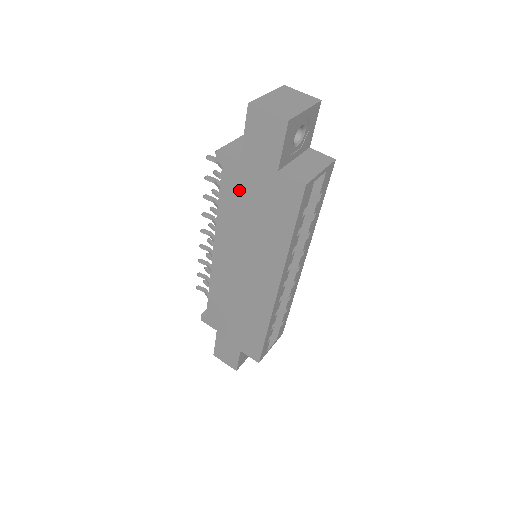
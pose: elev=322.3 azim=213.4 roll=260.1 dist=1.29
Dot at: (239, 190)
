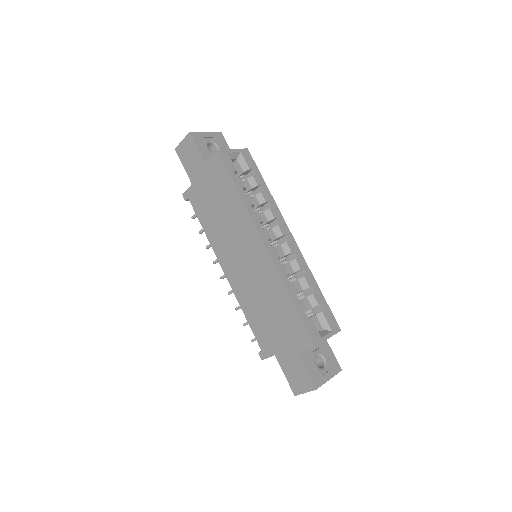
Dot at: (202, 202)
